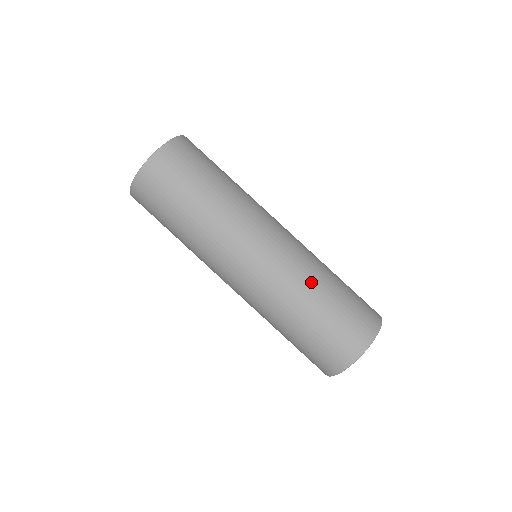
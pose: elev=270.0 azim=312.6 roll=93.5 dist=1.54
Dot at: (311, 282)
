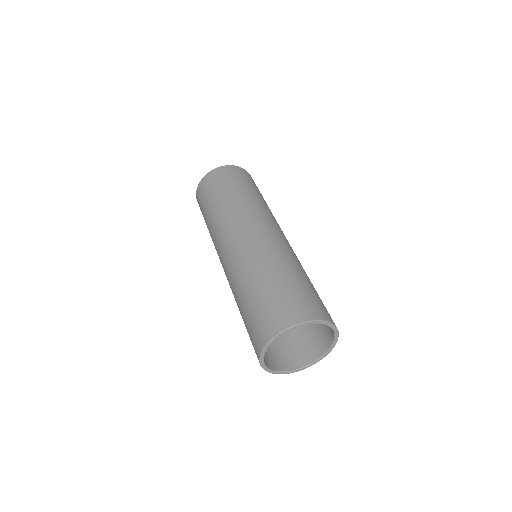
Dot at: (261, 267)
